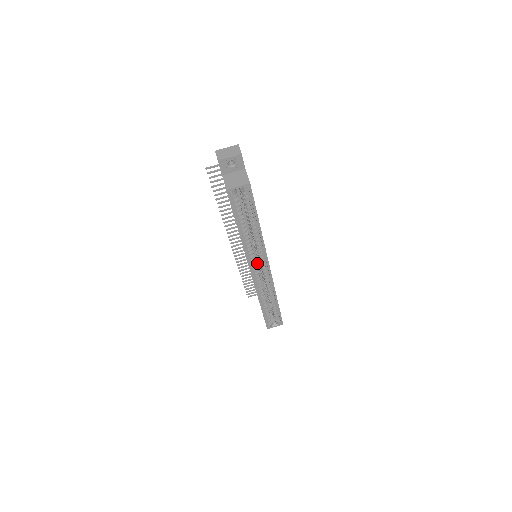
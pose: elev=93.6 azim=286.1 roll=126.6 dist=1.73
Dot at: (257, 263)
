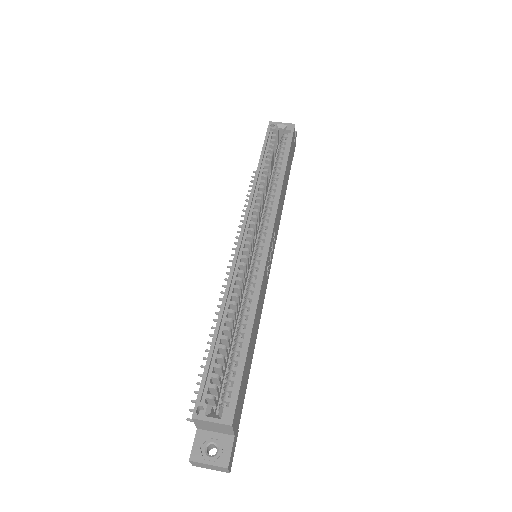
Dot at: occluded
